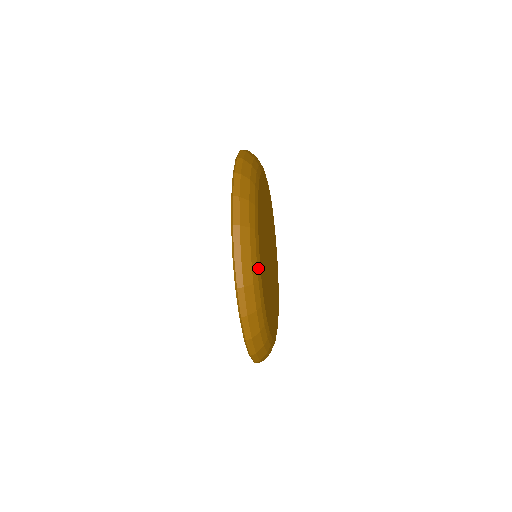
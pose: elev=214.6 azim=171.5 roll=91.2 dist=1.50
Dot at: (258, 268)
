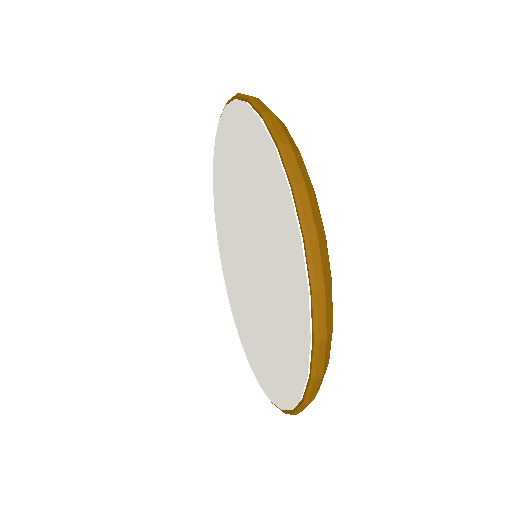
Dot at: occluded
